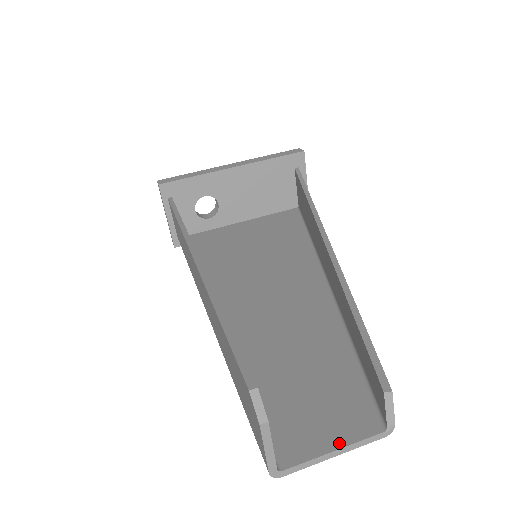
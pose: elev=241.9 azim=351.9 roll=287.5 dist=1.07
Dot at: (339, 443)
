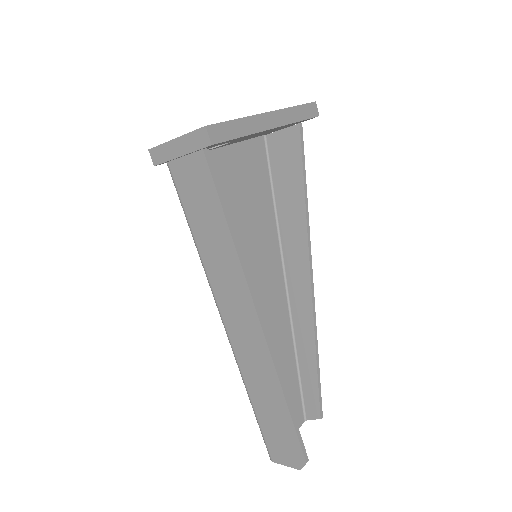
Dot at: occluded
